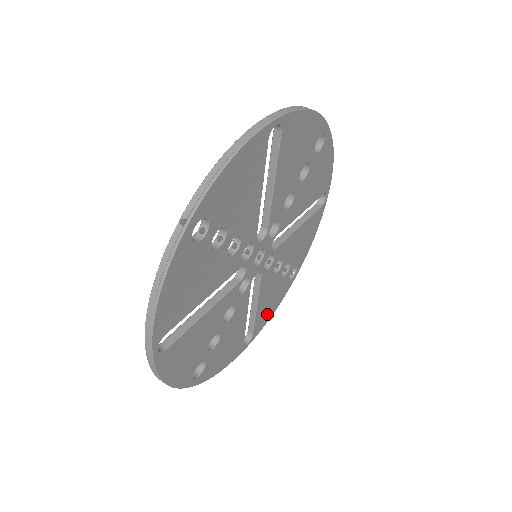
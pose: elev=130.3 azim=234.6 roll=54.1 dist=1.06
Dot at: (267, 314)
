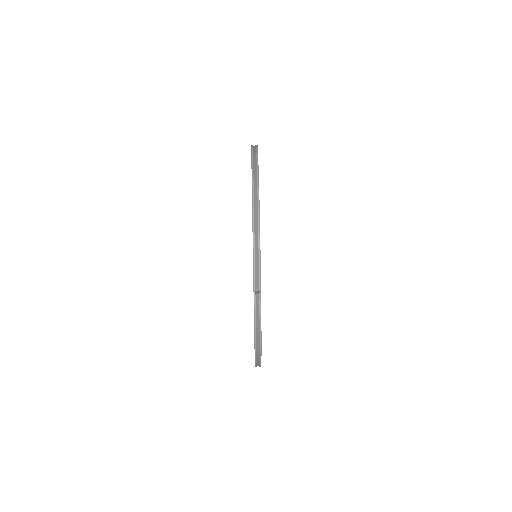
Dot at: occluded
